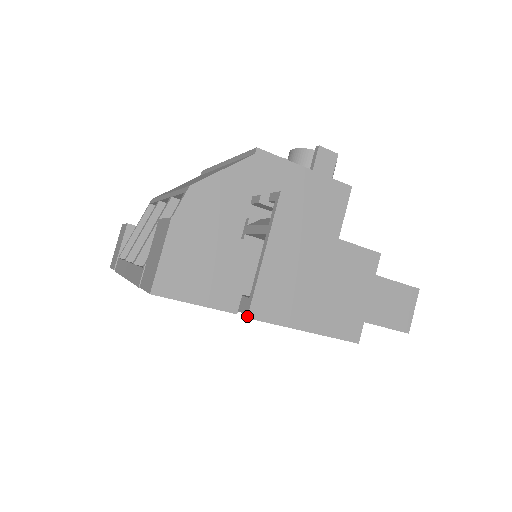
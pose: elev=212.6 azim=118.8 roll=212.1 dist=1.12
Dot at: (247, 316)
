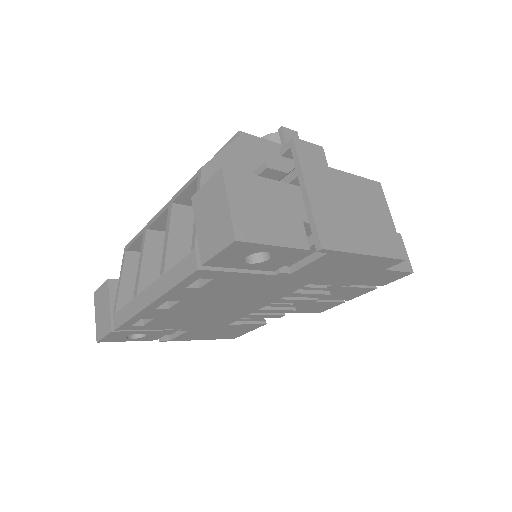
Dot at: (321, 247)
